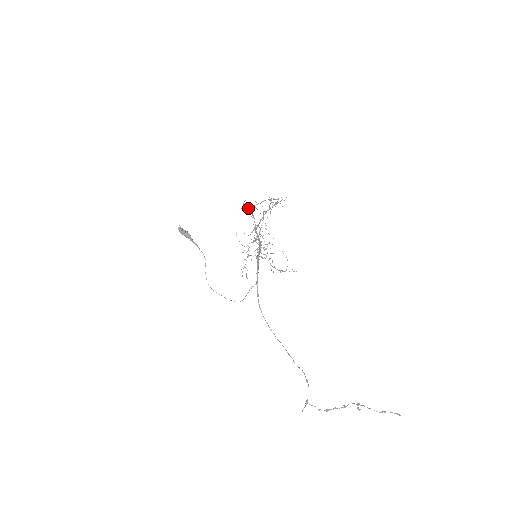
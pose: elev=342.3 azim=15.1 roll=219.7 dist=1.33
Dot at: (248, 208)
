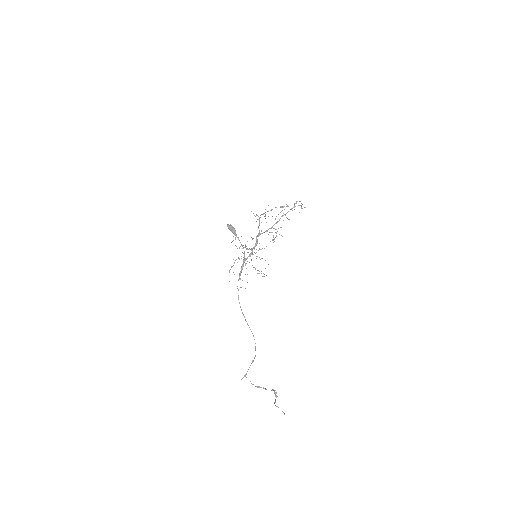
Dot at: (258, 216)
